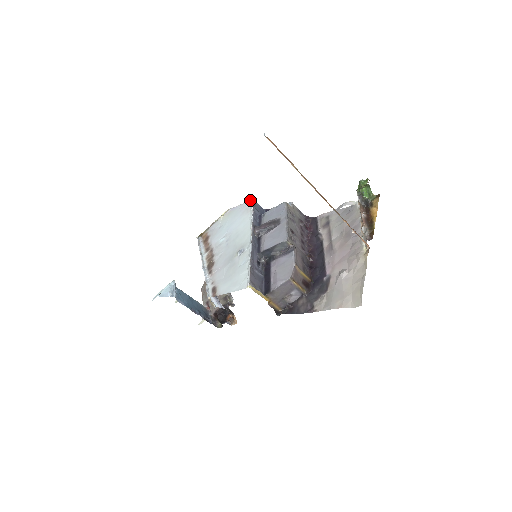
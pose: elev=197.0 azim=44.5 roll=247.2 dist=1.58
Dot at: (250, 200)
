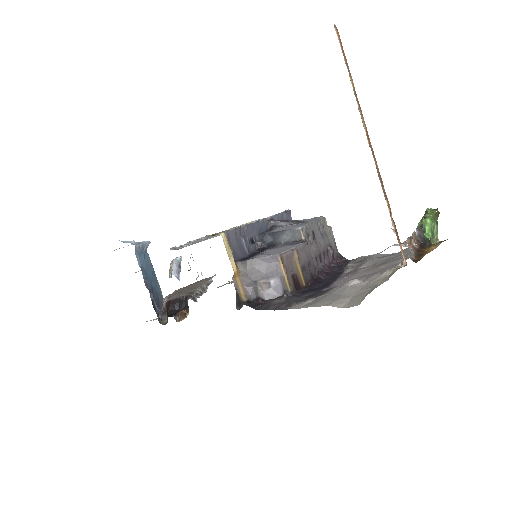
Dot at: occluded
